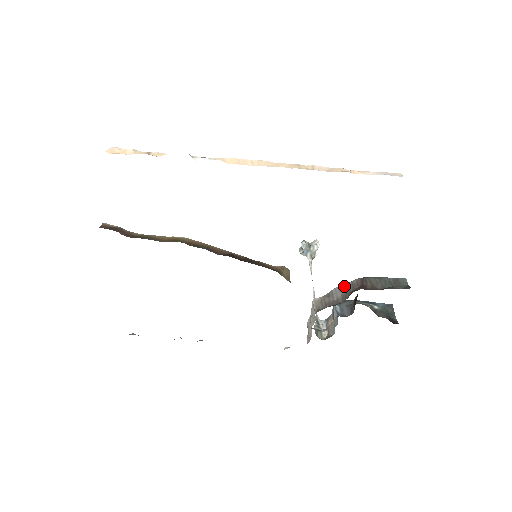
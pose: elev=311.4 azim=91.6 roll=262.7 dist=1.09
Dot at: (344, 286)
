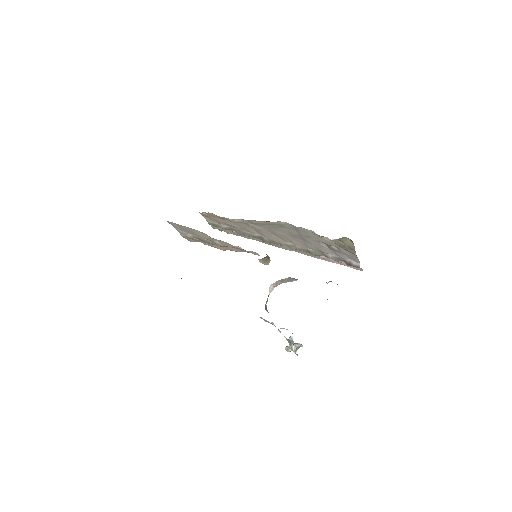
Dot at: occluded
